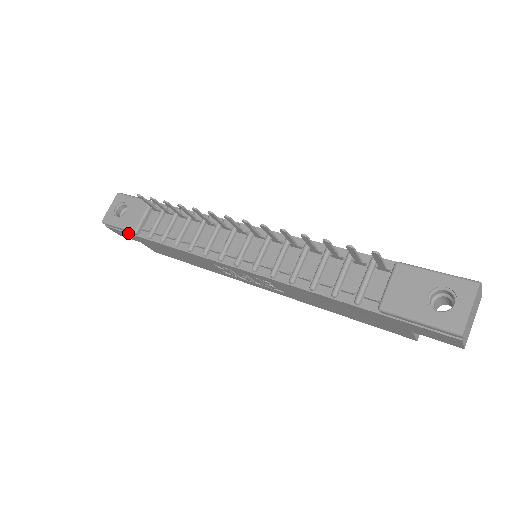
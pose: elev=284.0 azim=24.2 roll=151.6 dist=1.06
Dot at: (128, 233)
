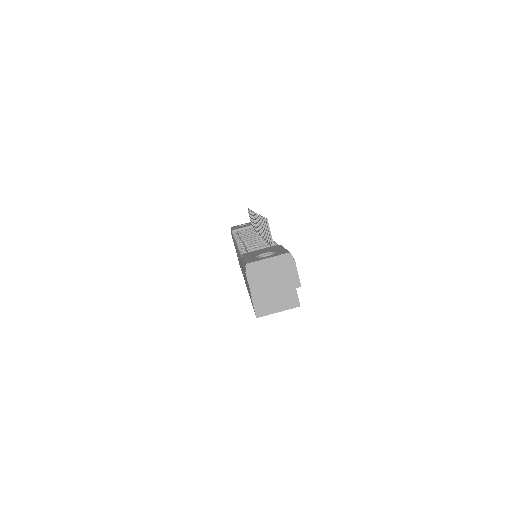
Dot at: (231, 233)
